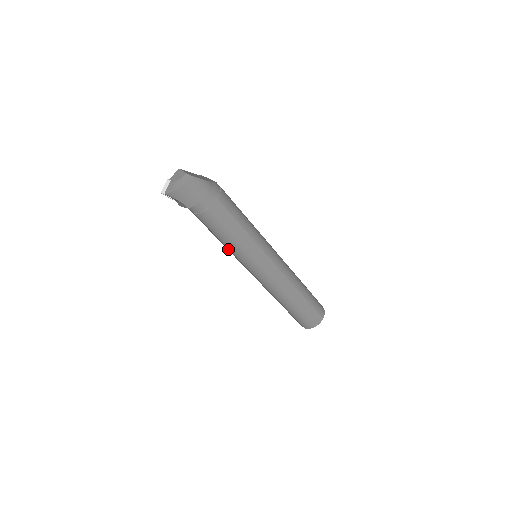
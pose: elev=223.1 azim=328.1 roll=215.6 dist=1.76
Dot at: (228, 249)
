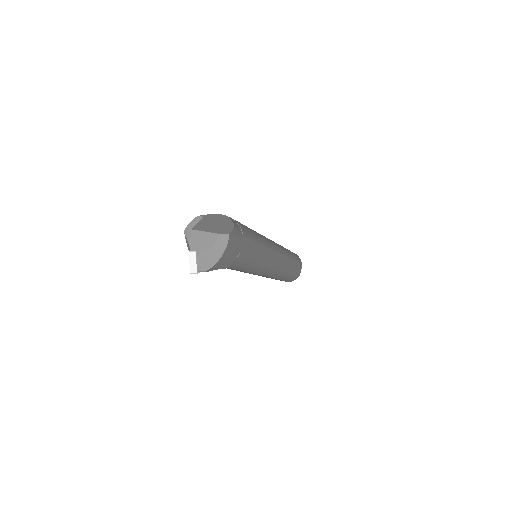
Dot at: occluded
